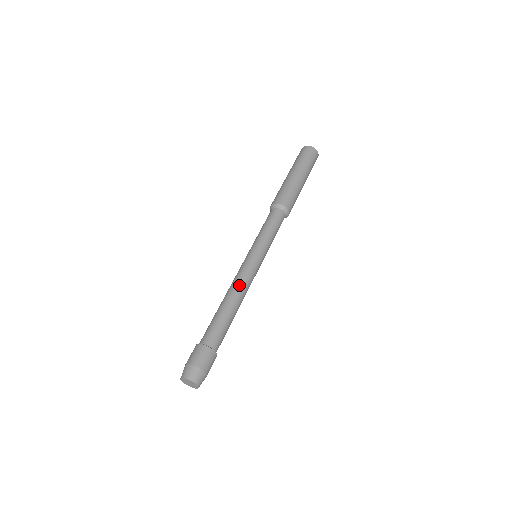
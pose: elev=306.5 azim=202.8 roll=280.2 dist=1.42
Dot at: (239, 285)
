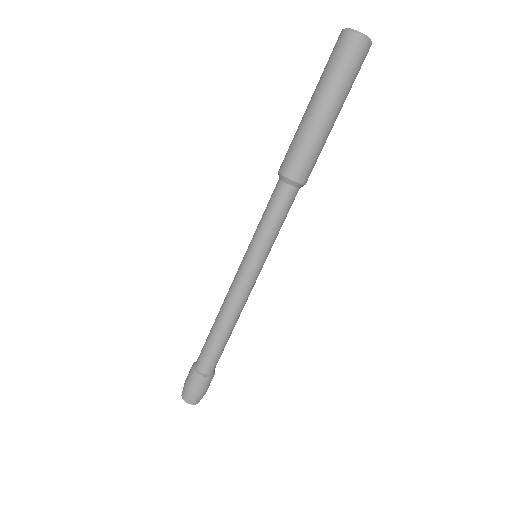
Dot at: (239, 308)
